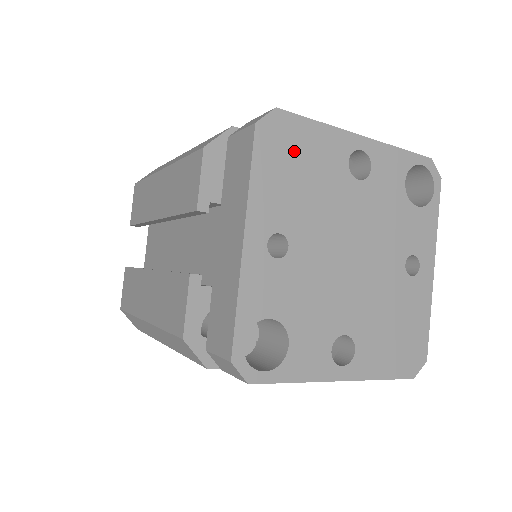
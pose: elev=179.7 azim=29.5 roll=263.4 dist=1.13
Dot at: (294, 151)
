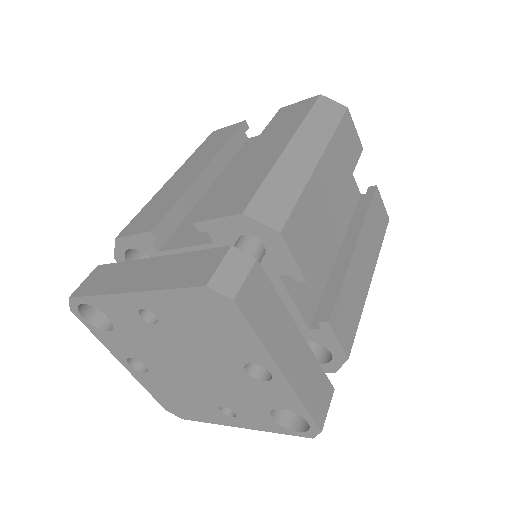
Dot at: (217, 319)
